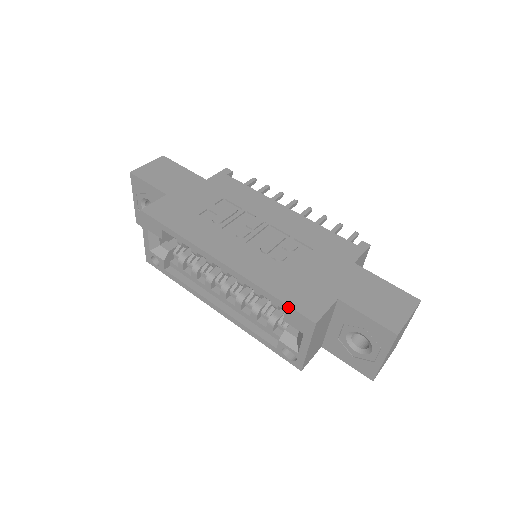
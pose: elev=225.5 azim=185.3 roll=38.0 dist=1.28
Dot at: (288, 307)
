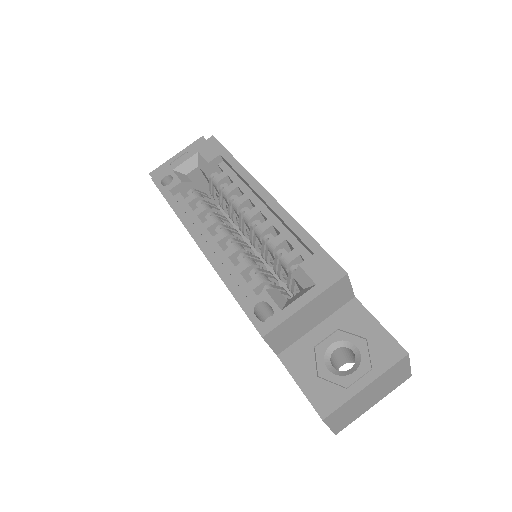
Dot at: (322, 250)
